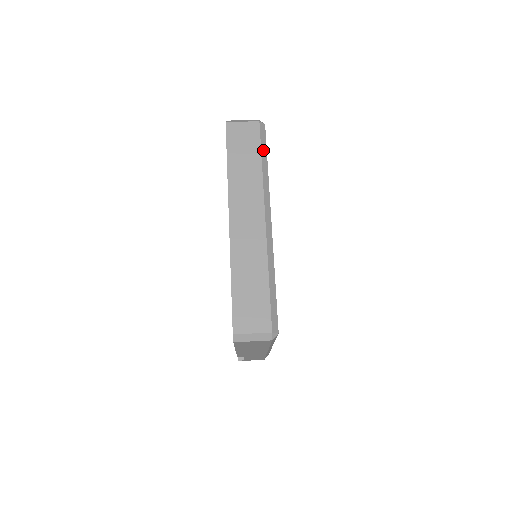
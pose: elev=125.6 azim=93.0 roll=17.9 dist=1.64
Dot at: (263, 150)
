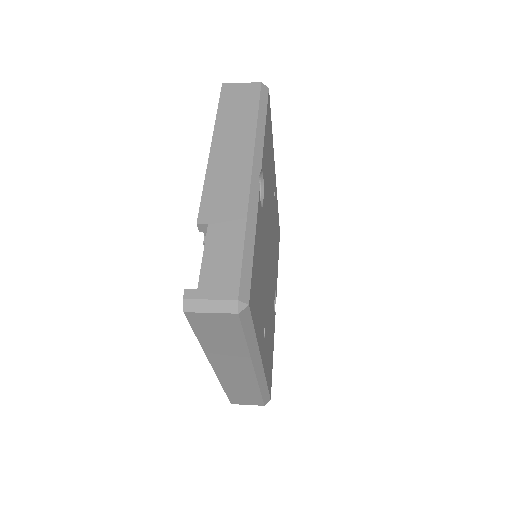
Dot at: occluded
